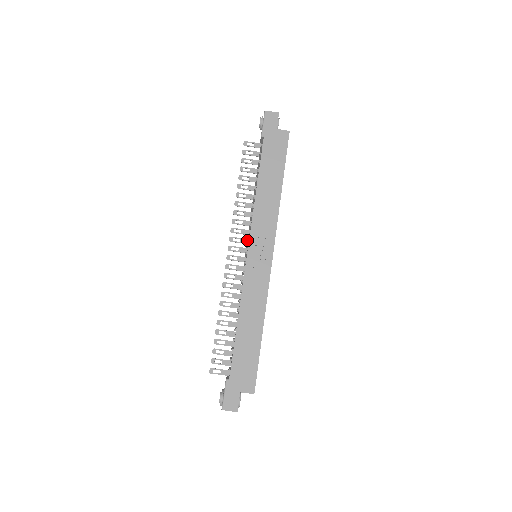
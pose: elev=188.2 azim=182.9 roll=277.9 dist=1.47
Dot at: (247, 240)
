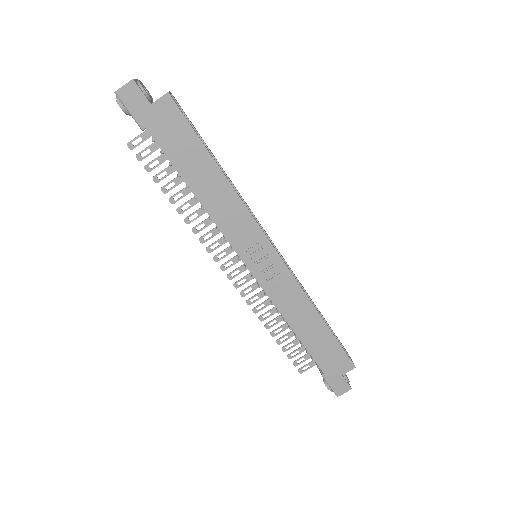
Dot at: occluded
